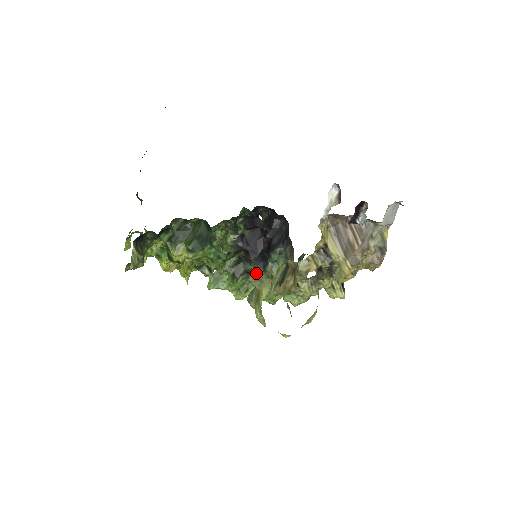
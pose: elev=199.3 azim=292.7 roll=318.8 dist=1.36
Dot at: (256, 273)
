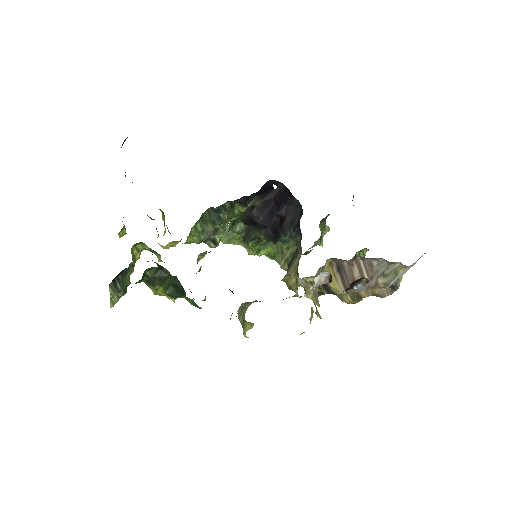
Dot at: (267, 241)
